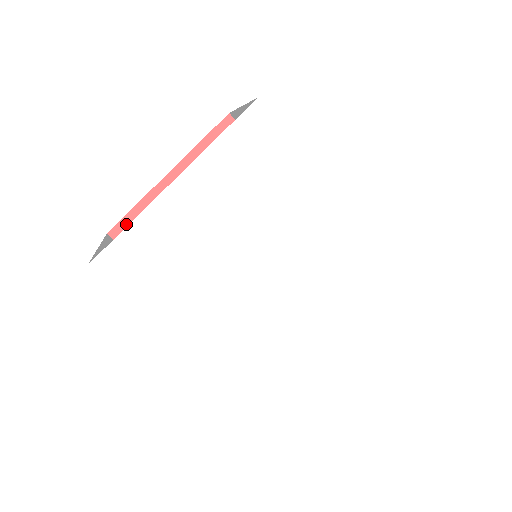
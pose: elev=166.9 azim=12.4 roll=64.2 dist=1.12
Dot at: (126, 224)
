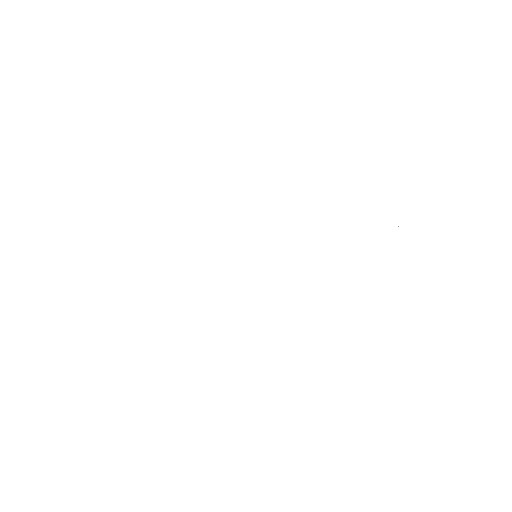
Dot at: occluded
